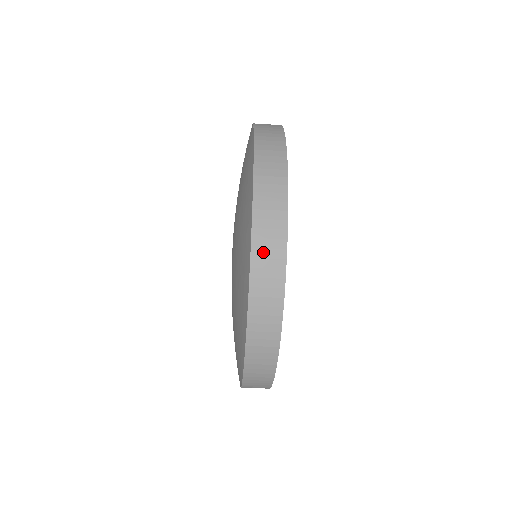
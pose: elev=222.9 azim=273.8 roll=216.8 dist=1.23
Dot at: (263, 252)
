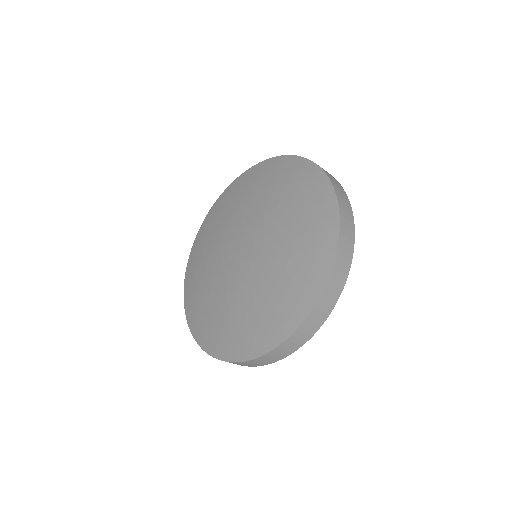
Dot at: (339, 192)
